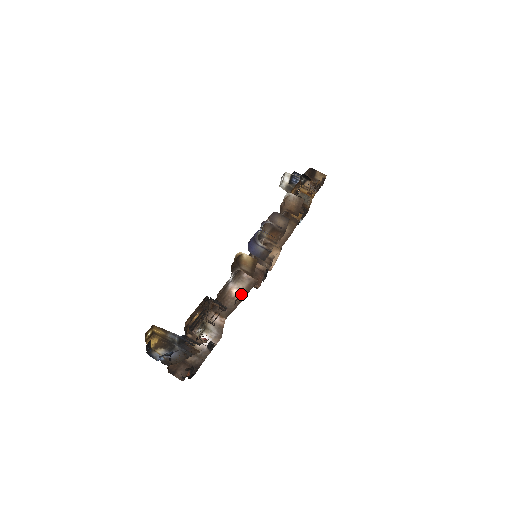
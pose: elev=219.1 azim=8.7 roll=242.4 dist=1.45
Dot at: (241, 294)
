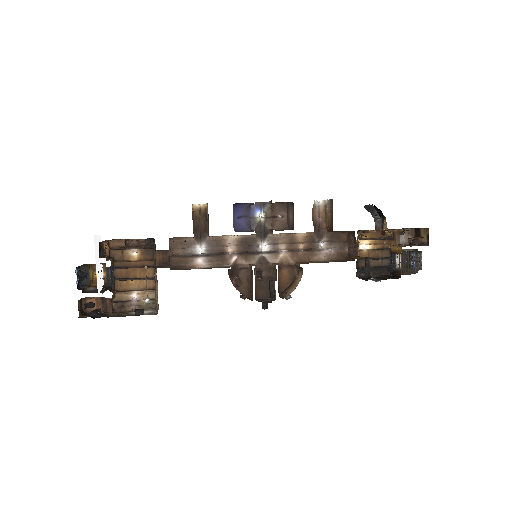
Dot at: (201, 268)
